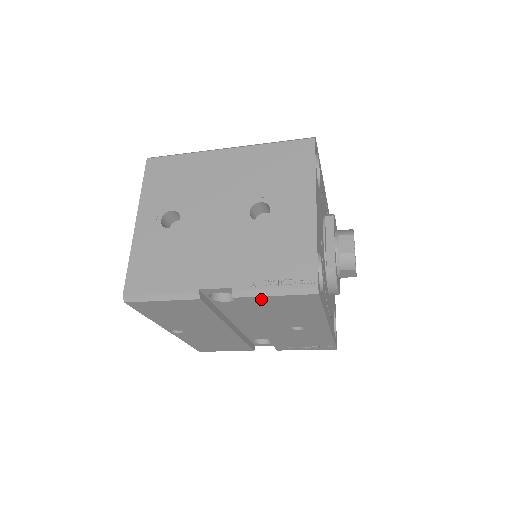
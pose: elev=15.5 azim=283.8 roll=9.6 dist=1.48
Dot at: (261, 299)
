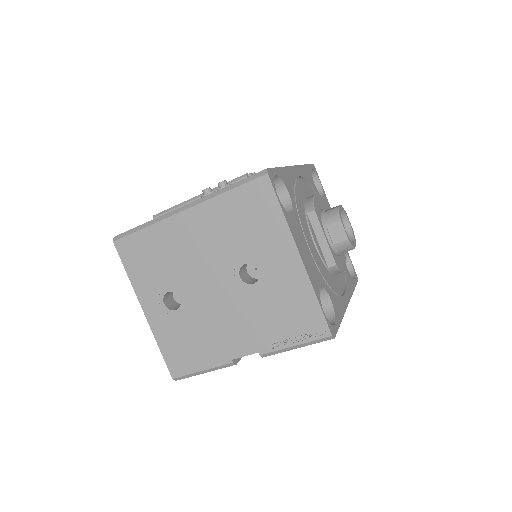
Dot at: occluded
